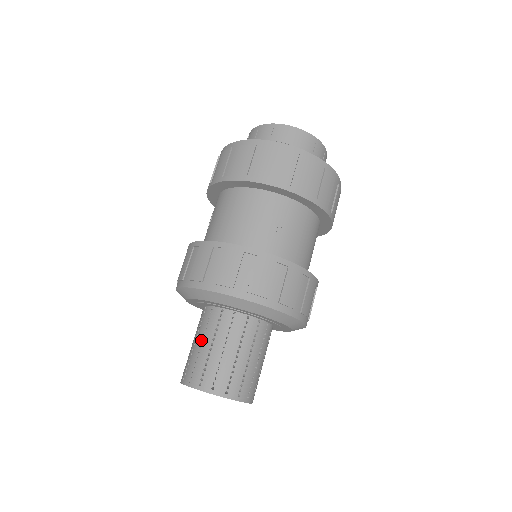
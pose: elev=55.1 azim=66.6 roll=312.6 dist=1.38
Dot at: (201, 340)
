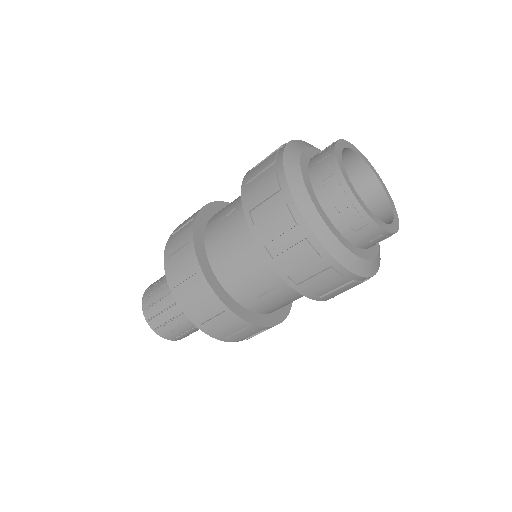
Dot at: (166, 294)
